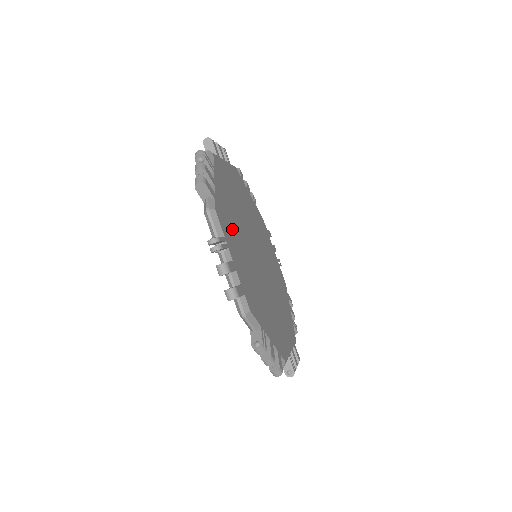
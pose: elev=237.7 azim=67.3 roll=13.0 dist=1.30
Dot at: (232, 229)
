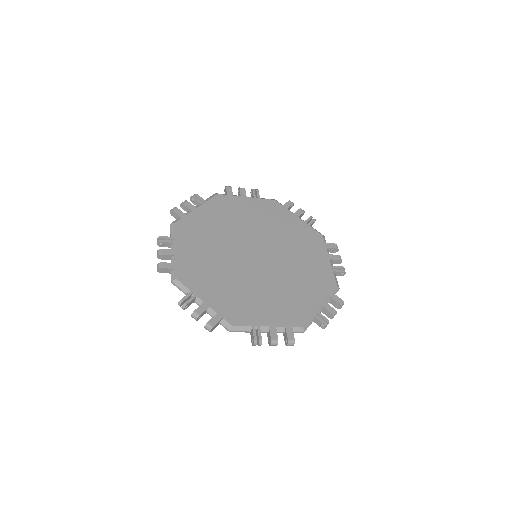
Dot at: (242, 301)
